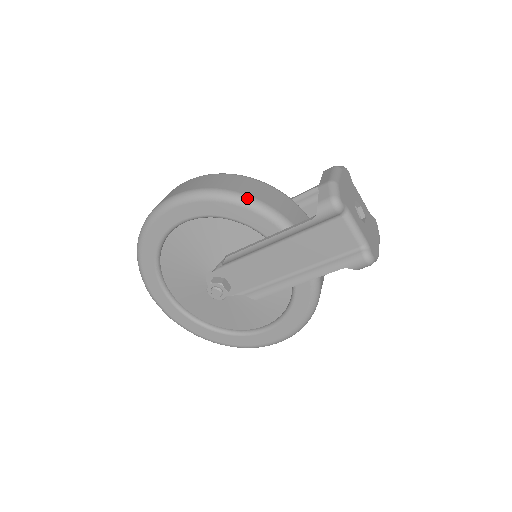
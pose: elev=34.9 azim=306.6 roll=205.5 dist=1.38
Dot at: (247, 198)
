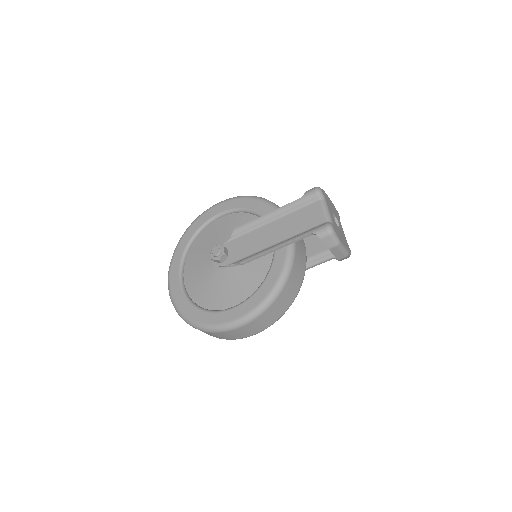
Dot at: occluded
